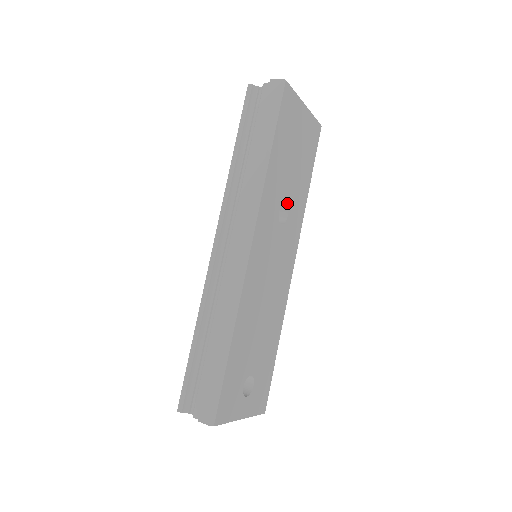
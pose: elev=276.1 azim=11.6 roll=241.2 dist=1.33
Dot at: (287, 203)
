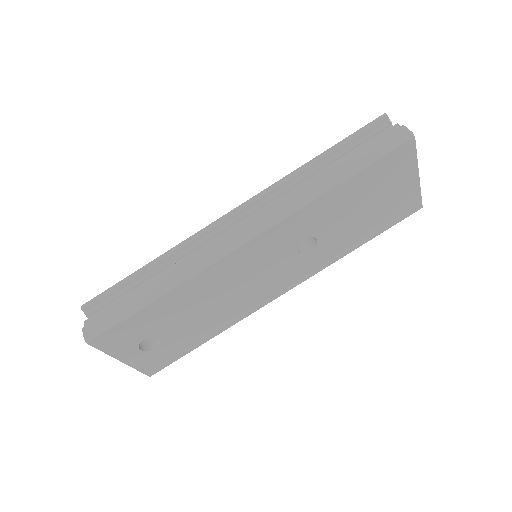
Dot at: (321, 240)
